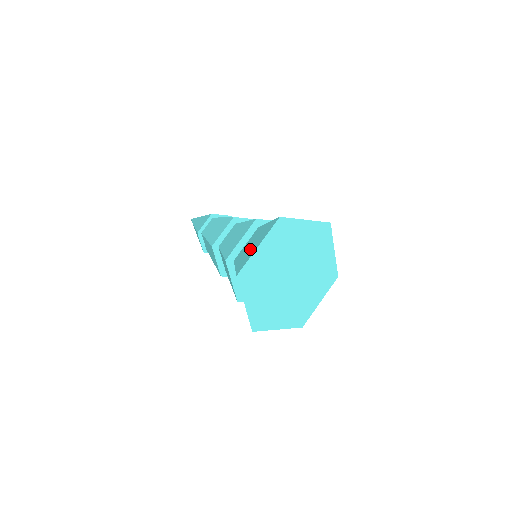
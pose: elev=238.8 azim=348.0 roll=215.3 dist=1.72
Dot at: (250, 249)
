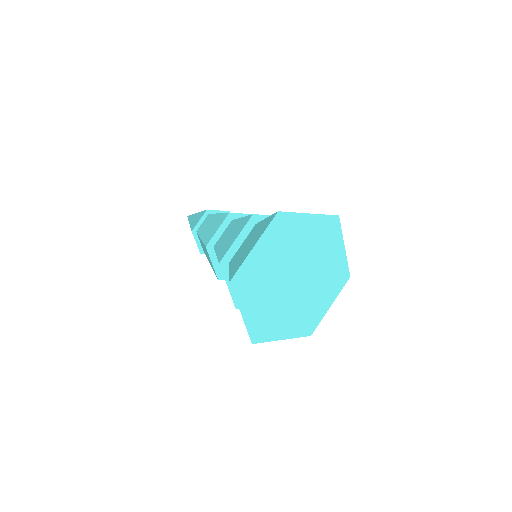
Dot at: occluded
